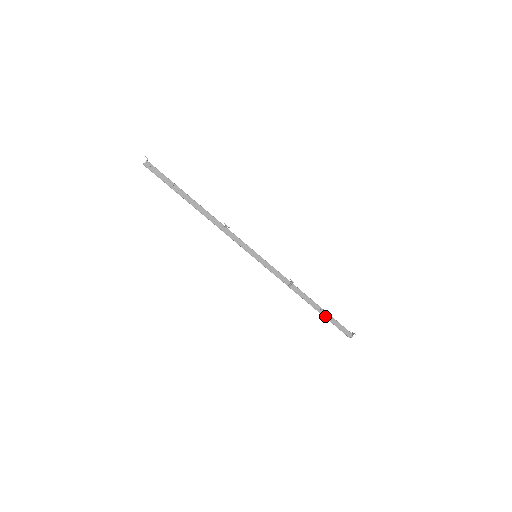
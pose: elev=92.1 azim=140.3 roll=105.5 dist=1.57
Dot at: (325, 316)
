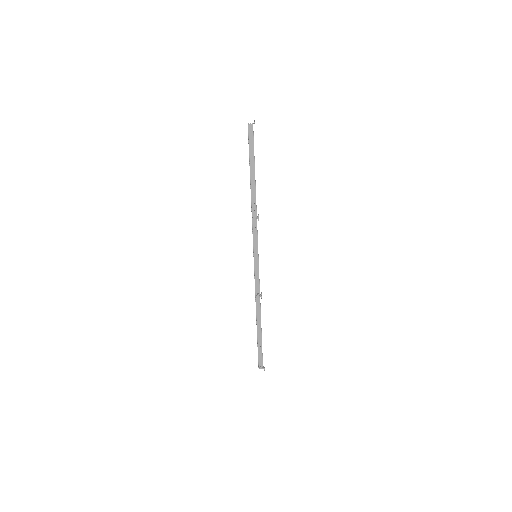
Dot at: (258, 338)
